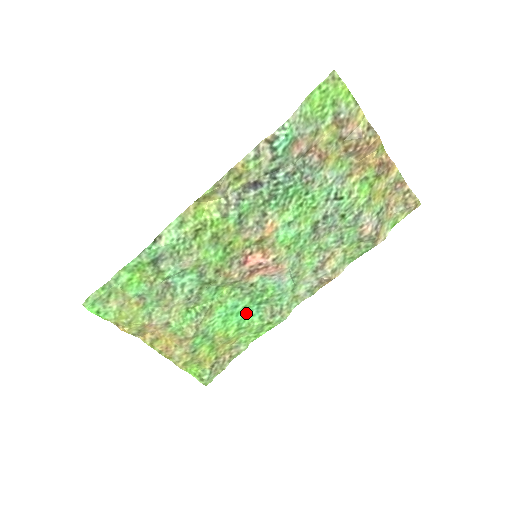
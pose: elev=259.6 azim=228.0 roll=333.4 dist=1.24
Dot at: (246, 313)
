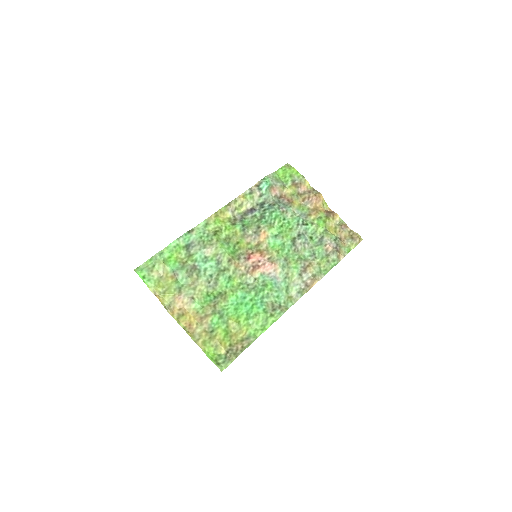
Dot at: (253, 305)
